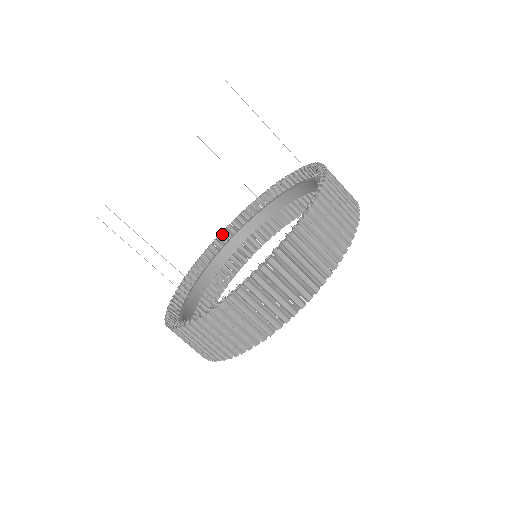
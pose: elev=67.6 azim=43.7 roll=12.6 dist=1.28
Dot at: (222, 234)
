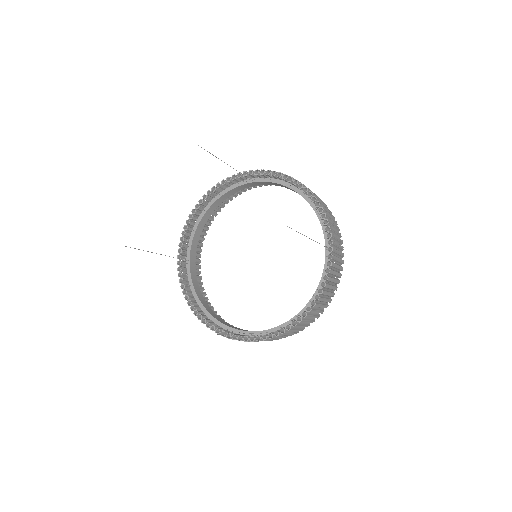
Dot at: (207, 195)
